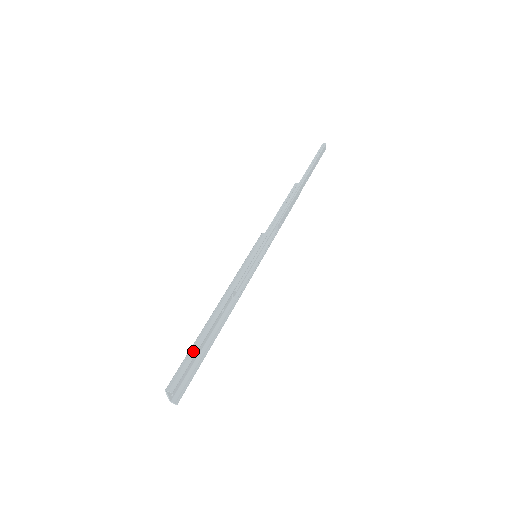
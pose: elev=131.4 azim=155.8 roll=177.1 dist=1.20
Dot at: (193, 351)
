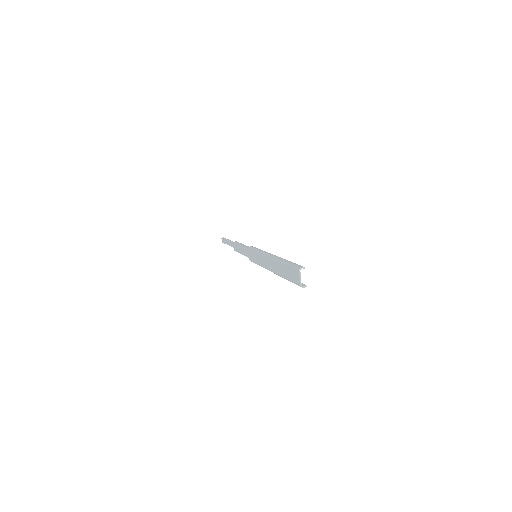
Dot at: (289, 261)
